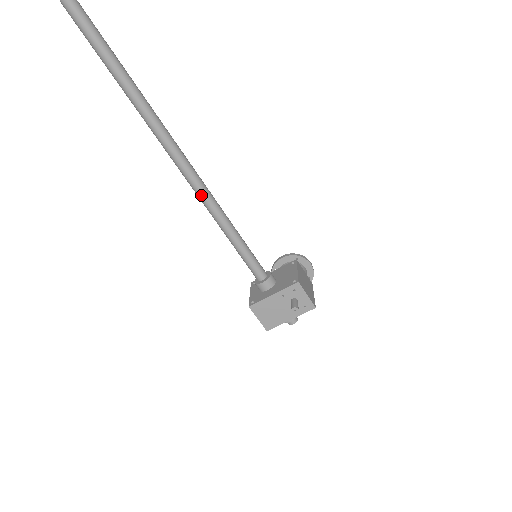
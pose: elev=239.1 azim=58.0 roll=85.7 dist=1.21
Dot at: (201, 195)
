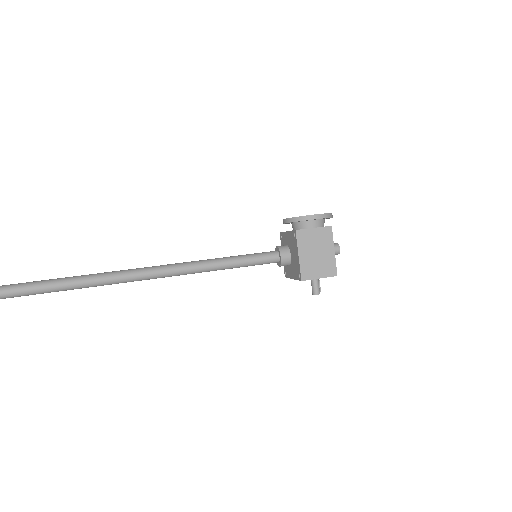
Dot at: occluded
